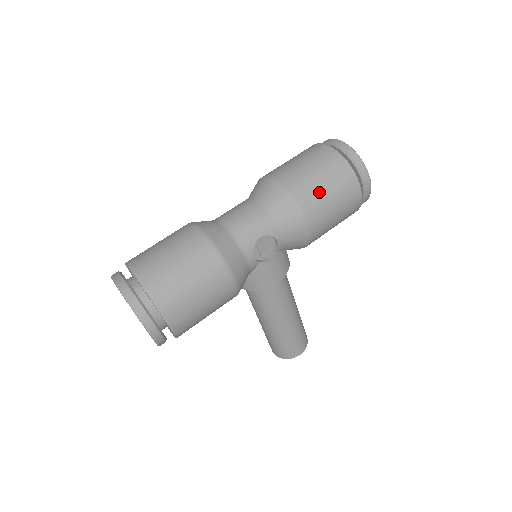
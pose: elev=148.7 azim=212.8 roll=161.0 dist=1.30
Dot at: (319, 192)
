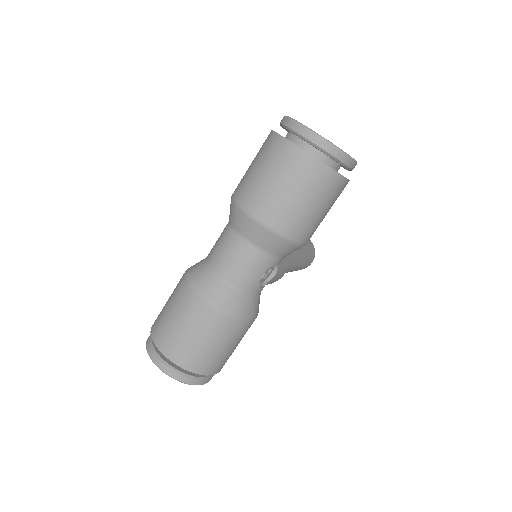
Dot at: (307, 215)
